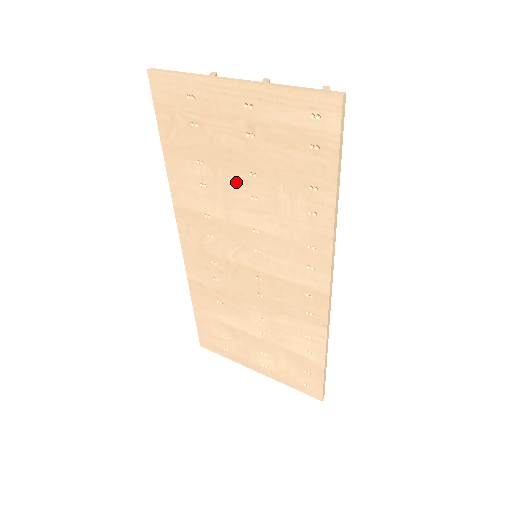
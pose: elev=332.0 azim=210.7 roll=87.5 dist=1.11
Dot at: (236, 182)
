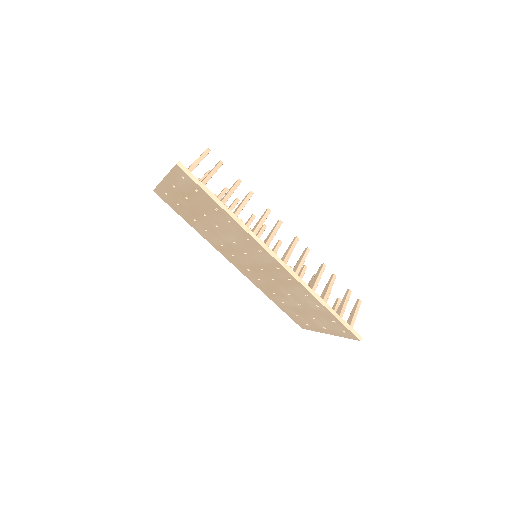
Dot at: (207, 222)
